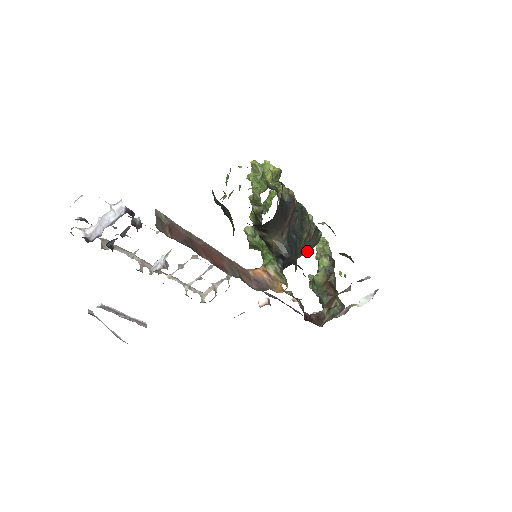
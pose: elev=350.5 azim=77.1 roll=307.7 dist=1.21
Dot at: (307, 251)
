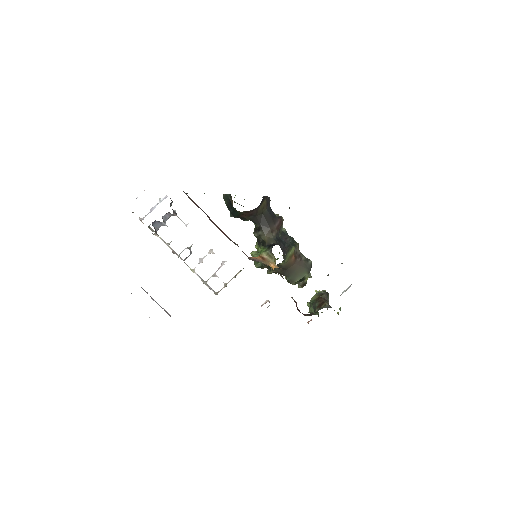
Dot at: (301, 275)
